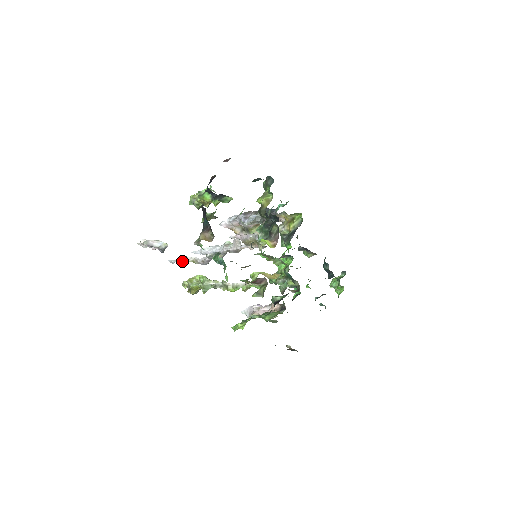
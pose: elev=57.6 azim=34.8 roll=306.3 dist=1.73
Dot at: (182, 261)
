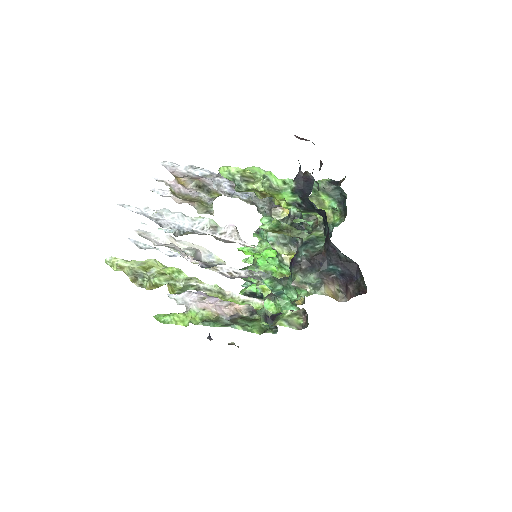
Dot at: (176, 256)
